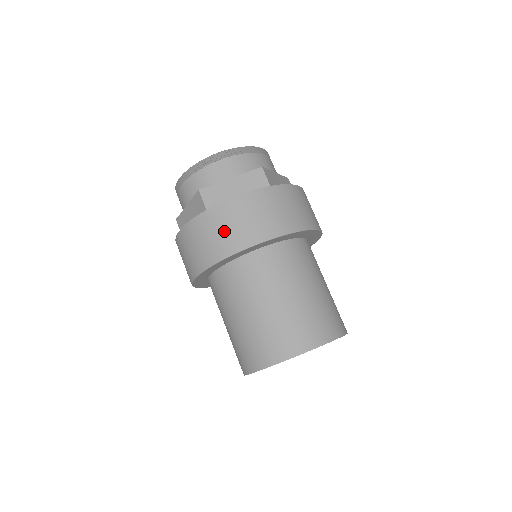
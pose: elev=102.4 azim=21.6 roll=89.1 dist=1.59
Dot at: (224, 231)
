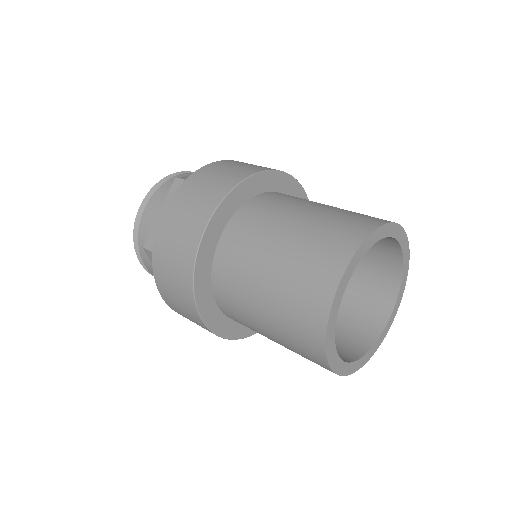
Dot at: (174, 252)
